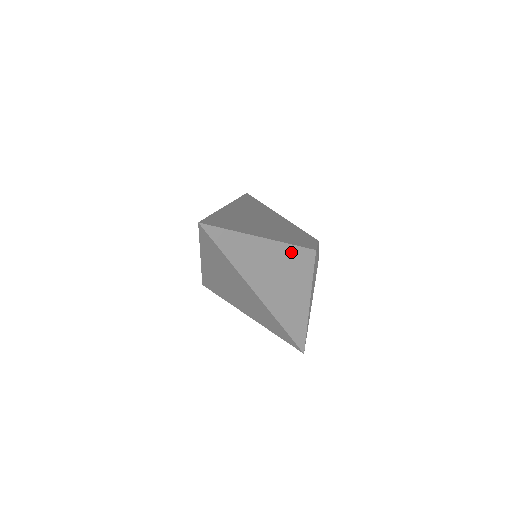
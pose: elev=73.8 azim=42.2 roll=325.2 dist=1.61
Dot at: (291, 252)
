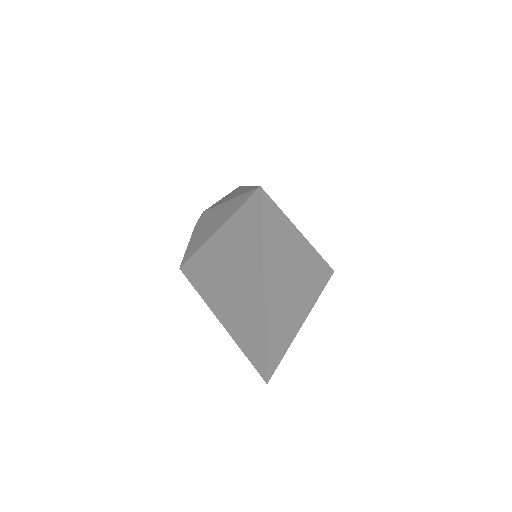
Dot at: (315, 264)
